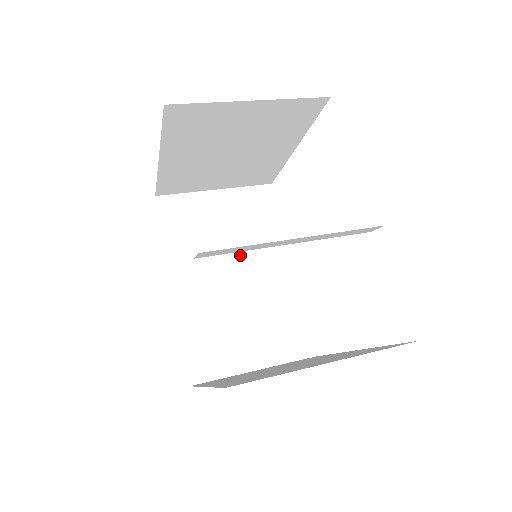
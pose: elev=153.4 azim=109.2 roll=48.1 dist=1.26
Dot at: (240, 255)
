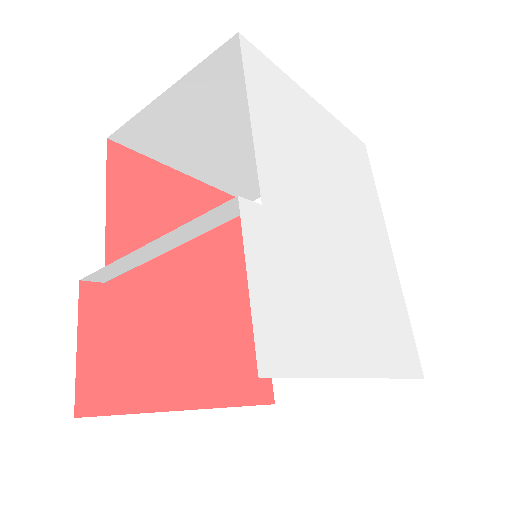
Dot at: occluded
